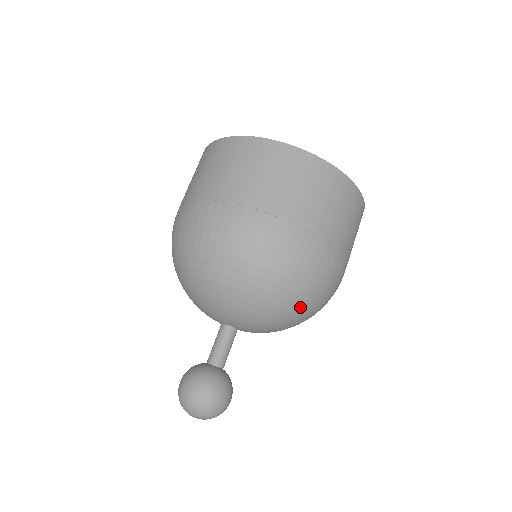
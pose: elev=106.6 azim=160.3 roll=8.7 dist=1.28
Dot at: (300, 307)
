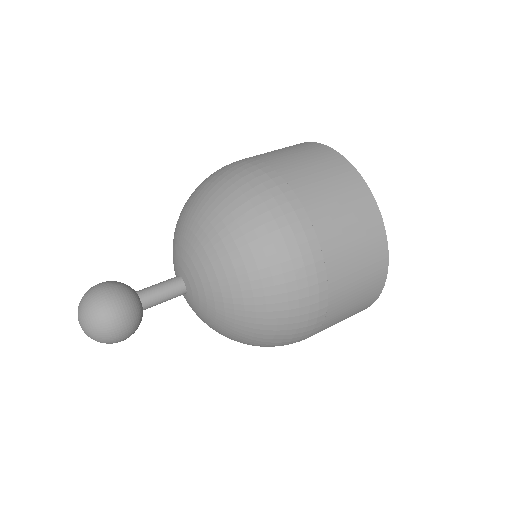
Dot at: (240, 250)
